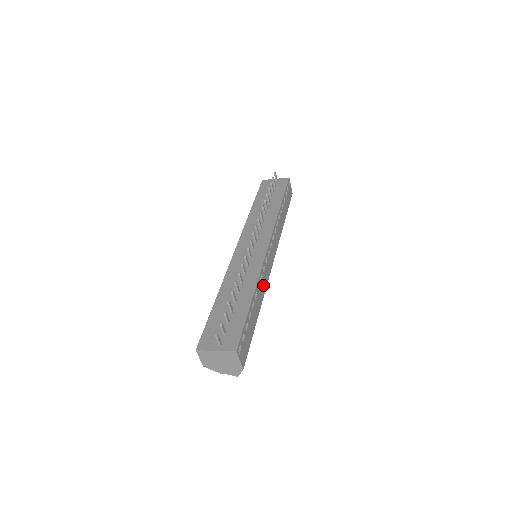
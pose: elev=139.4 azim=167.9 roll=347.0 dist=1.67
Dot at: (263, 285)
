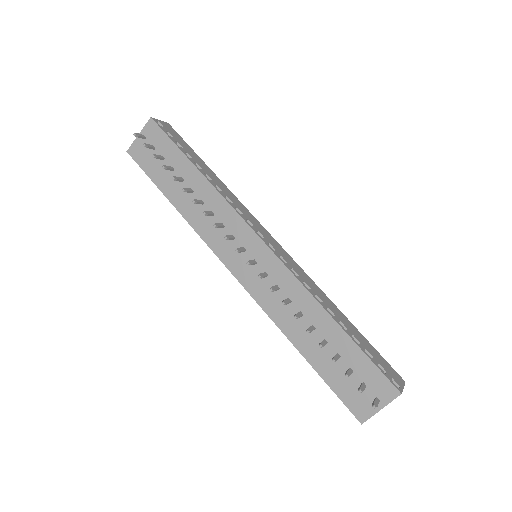
Dot at: (310, 284)
